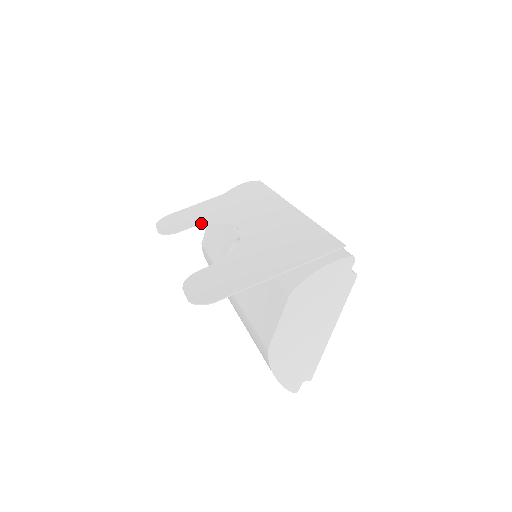
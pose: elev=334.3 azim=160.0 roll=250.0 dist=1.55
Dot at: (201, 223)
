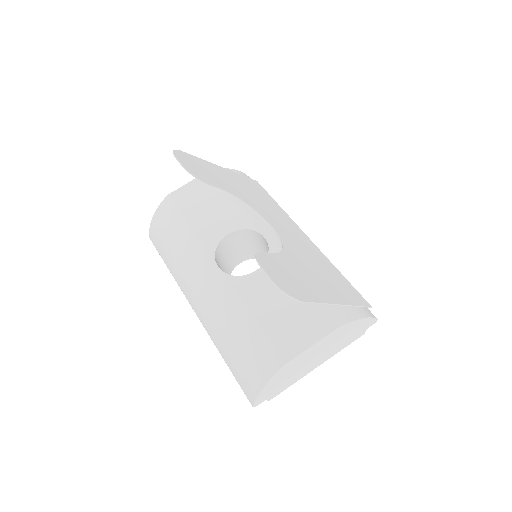
Dot at: (229, 191)
